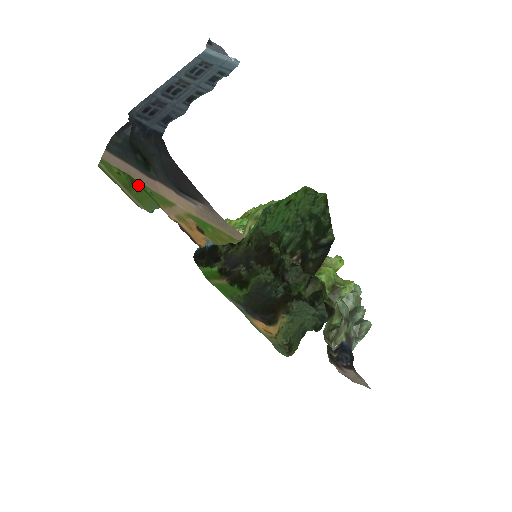
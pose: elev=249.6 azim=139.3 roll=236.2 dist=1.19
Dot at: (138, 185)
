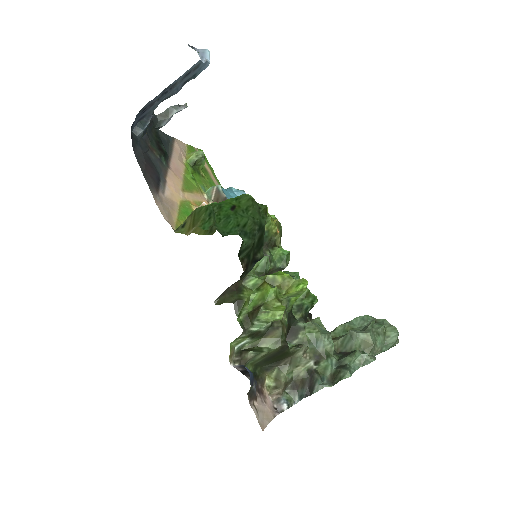
Dot at: (194, 170)
